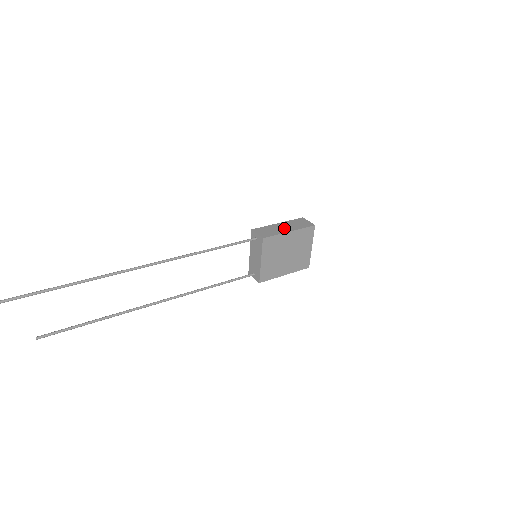
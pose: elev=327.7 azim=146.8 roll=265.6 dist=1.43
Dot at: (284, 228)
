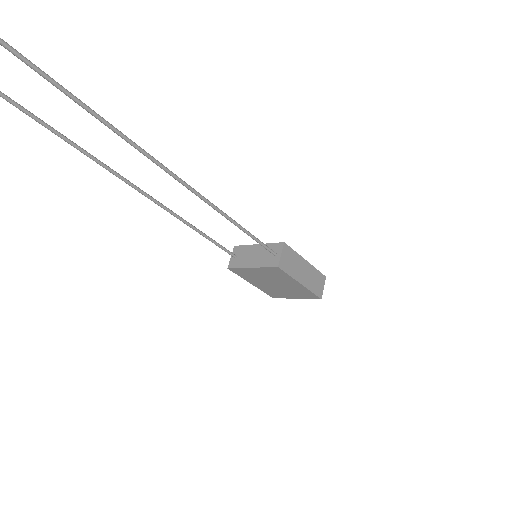
Dot at: (303, 274)
